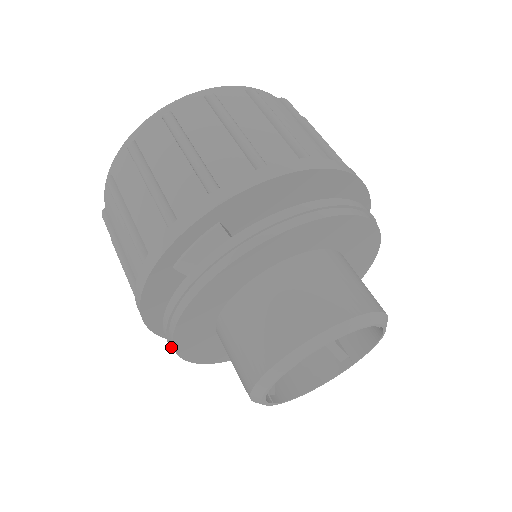
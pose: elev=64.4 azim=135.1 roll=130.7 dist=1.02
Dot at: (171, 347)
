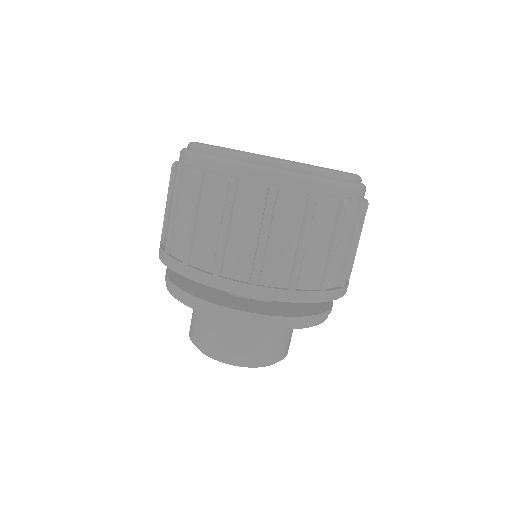
Dot at: (171, 288)
